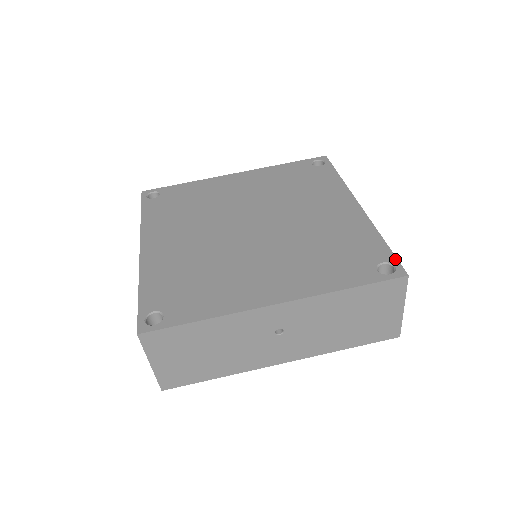
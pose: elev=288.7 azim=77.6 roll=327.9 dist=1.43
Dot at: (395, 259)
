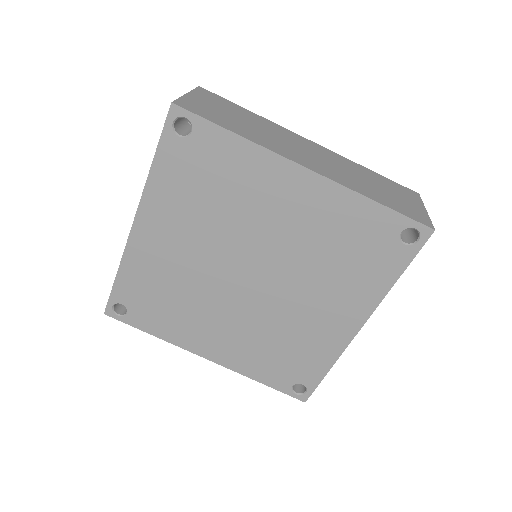
Dot at: (313, 389)
